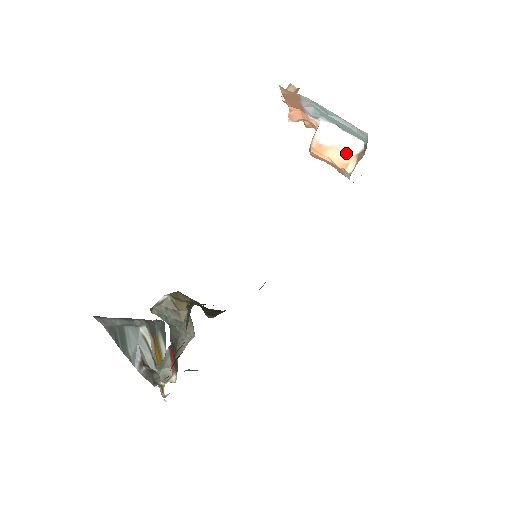
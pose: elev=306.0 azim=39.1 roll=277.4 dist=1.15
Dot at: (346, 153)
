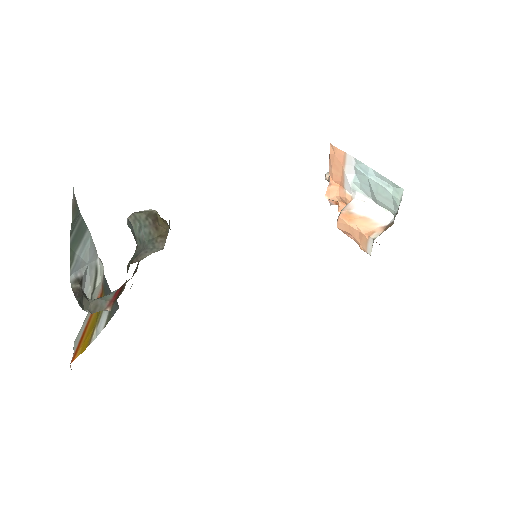
Dot at: (374, 224)
